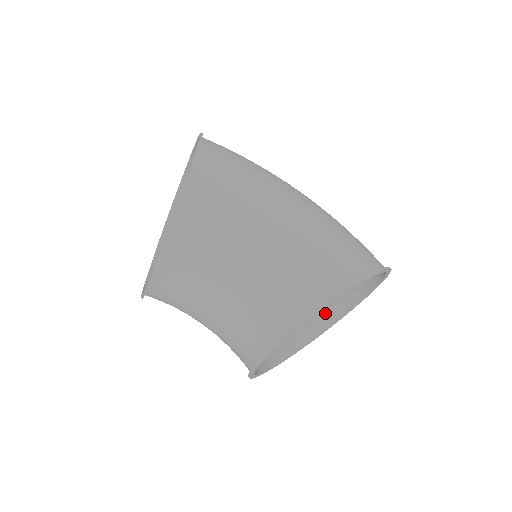
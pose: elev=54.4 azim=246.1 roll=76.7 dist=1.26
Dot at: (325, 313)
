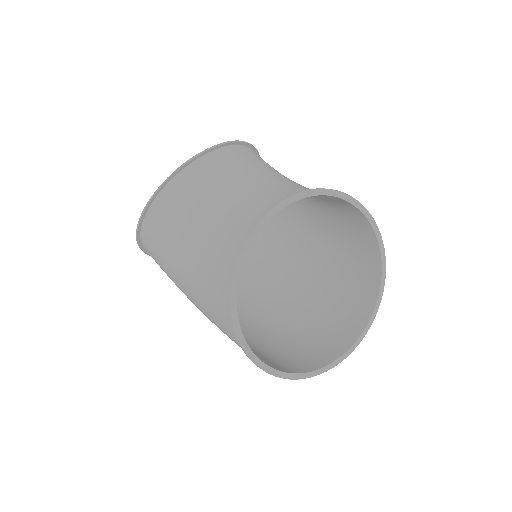
Dot at: (291, 366)
